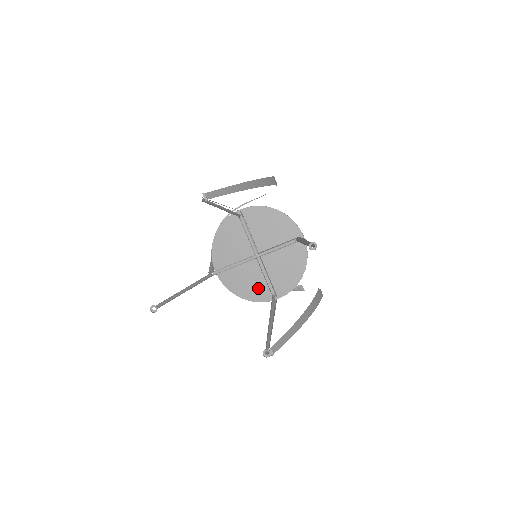
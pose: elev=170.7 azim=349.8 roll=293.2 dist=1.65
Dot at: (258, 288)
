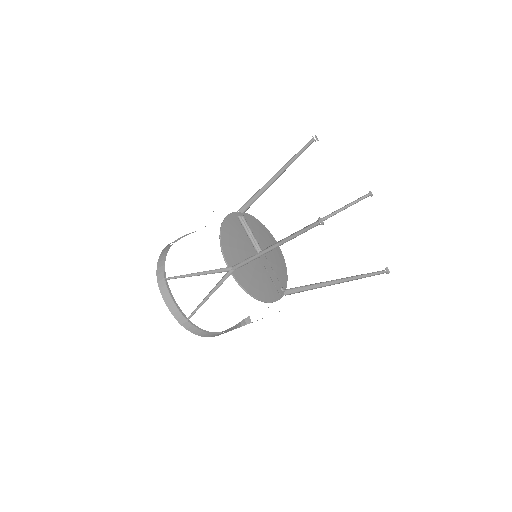
Dot at: (266, 287)
